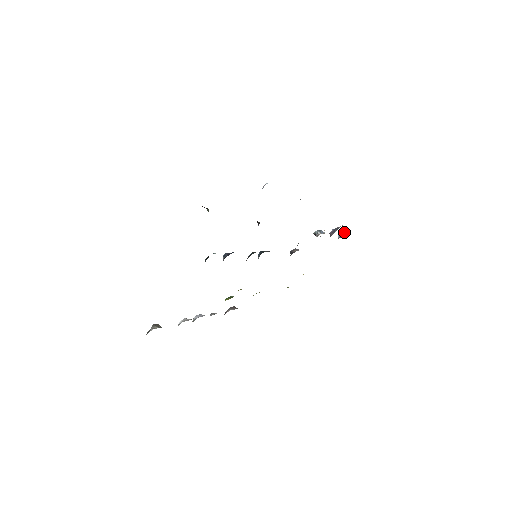
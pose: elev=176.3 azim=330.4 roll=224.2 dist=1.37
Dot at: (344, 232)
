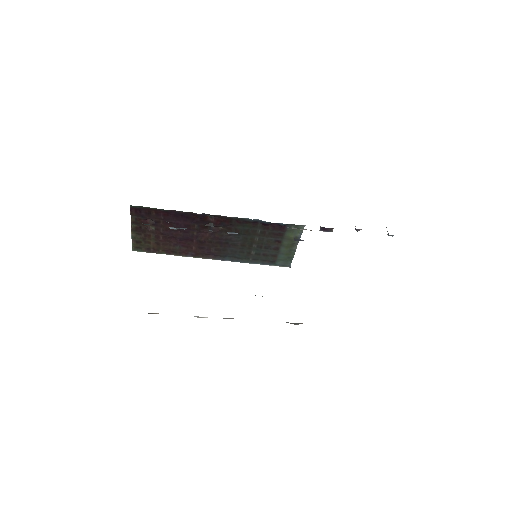
Dot at: occluded
